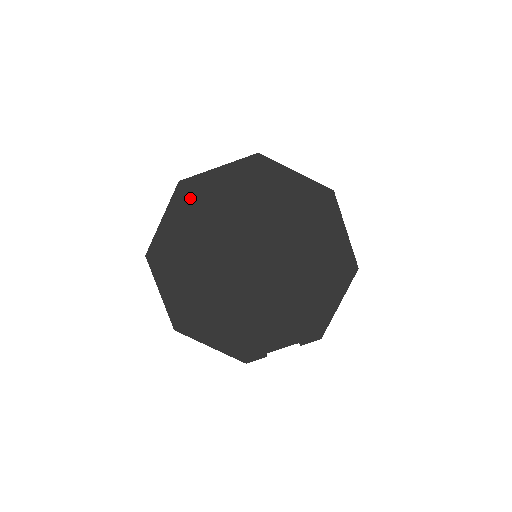
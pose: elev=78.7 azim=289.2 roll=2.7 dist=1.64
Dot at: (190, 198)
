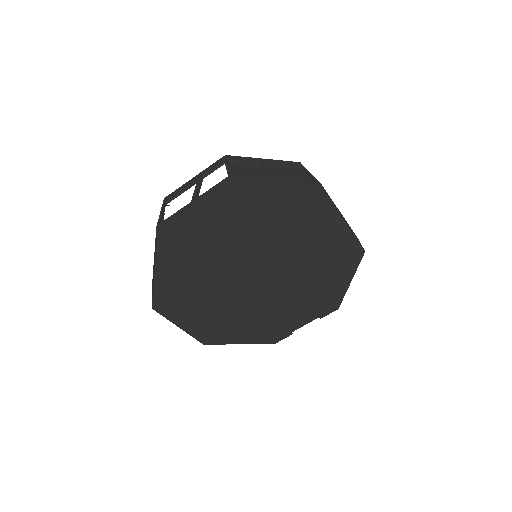
Dot at: (176, 253)
